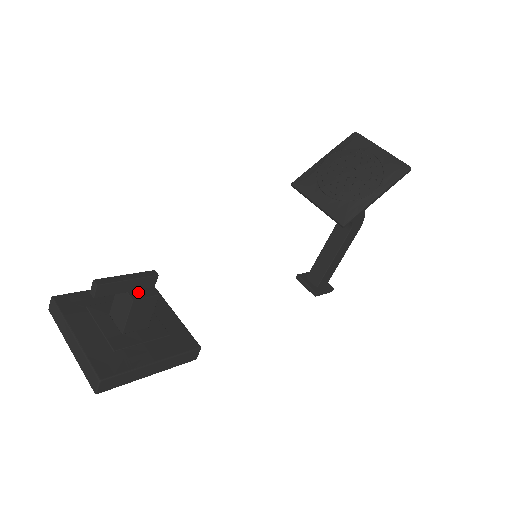
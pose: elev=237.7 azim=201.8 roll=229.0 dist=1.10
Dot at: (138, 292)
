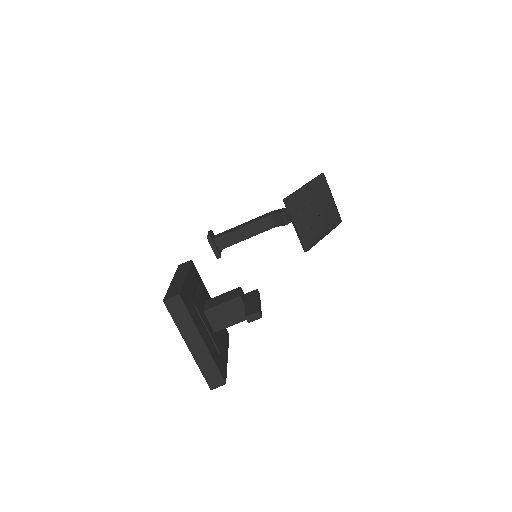
Dot at: occluded
